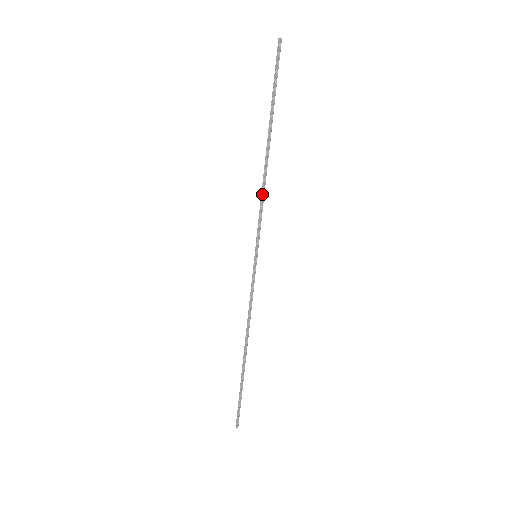
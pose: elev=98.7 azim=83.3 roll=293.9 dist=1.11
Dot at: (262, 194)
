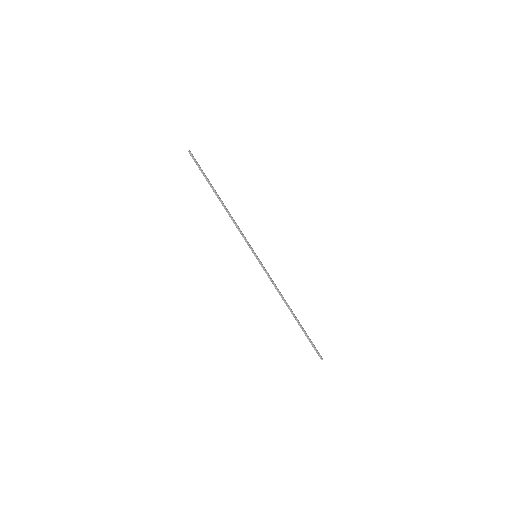
Dot at: (235, 224)
